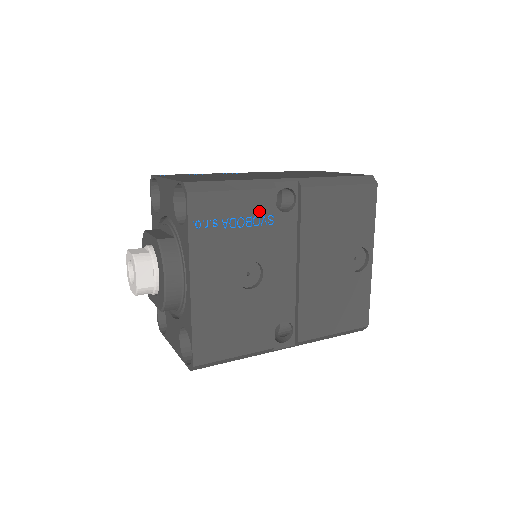
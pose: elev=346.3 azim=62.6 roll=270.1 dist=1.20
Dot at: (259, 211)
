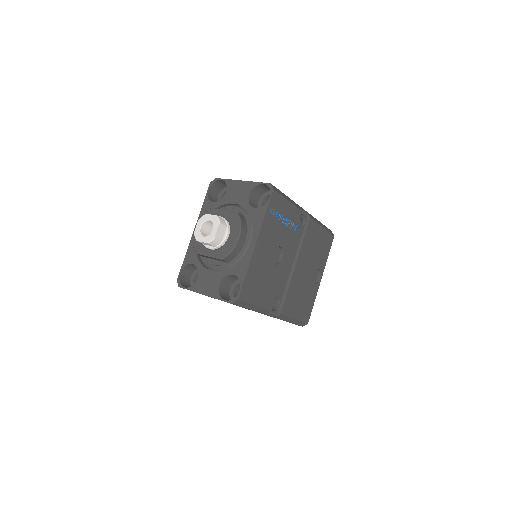
Dot at: (293, 219)
